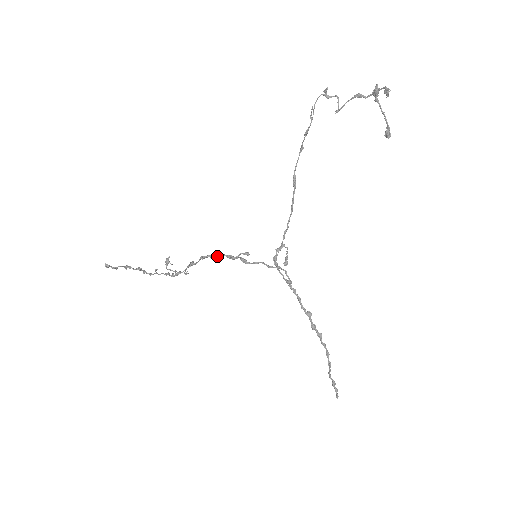
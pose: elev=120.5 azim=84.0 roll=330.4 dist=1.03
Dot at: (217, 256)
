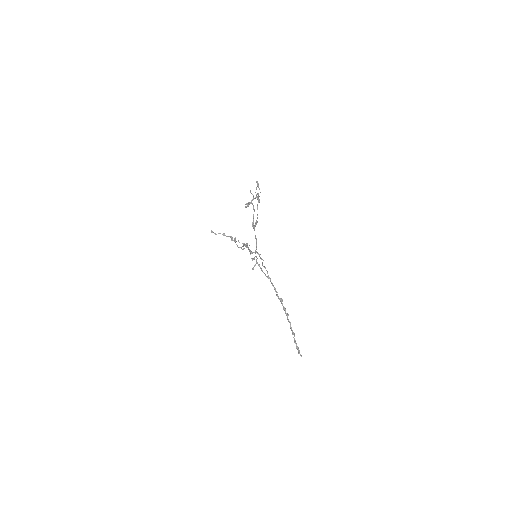
Dot at: (246, 247)
